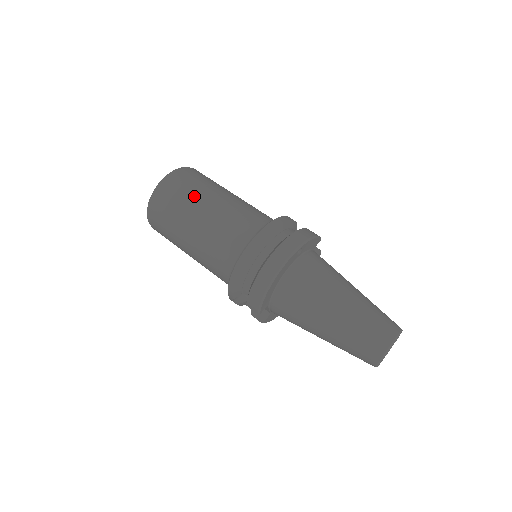
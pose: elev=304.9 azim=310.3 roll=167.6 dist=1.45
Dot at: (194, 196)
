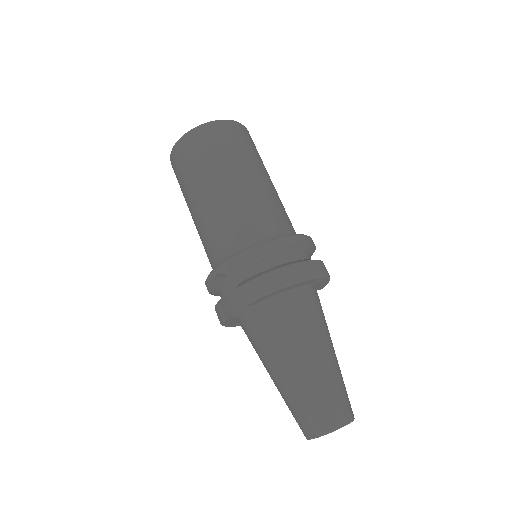
Dot at: (252, 158)
